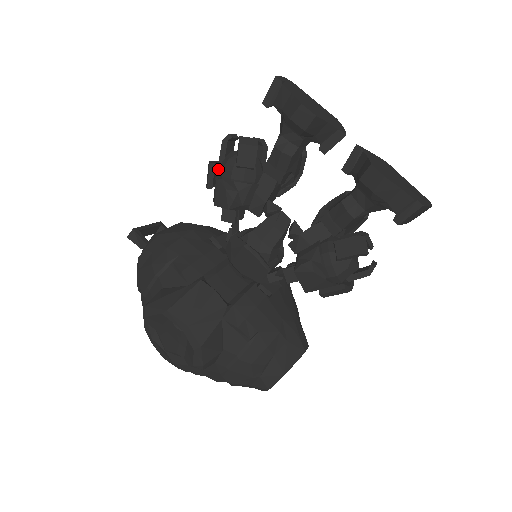
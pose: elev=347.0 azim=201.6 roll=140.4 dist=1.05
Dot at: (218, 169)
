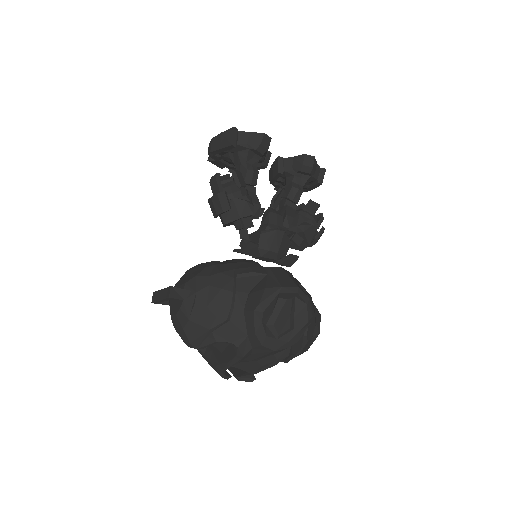
Dot at: occluded
